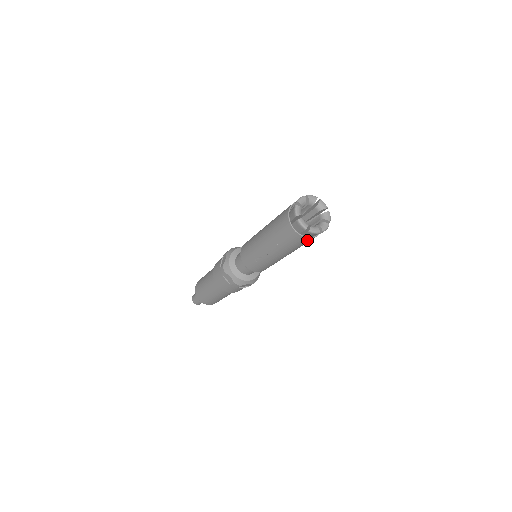
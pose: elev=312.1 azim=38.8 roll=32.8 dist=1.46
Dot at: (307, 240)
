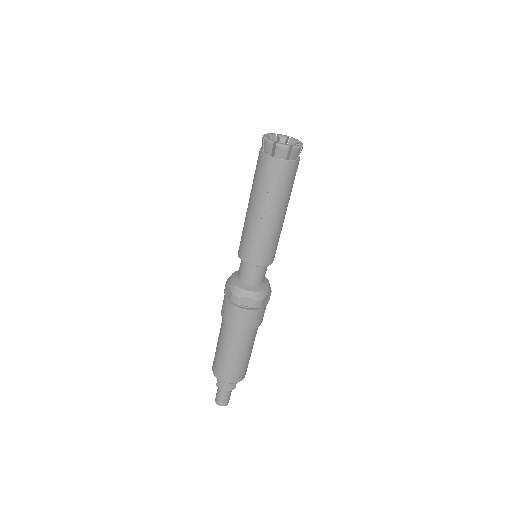
Dot at: (295, 167)
